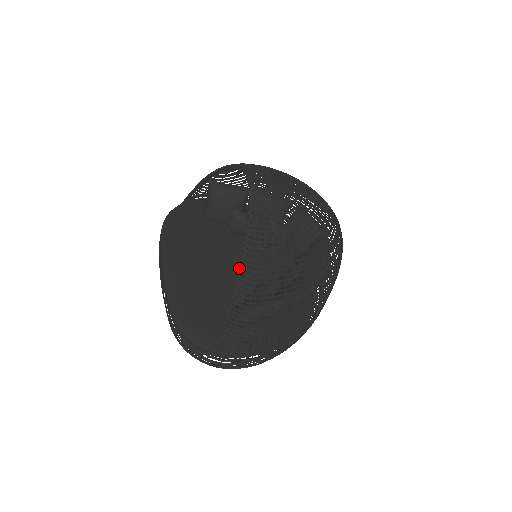
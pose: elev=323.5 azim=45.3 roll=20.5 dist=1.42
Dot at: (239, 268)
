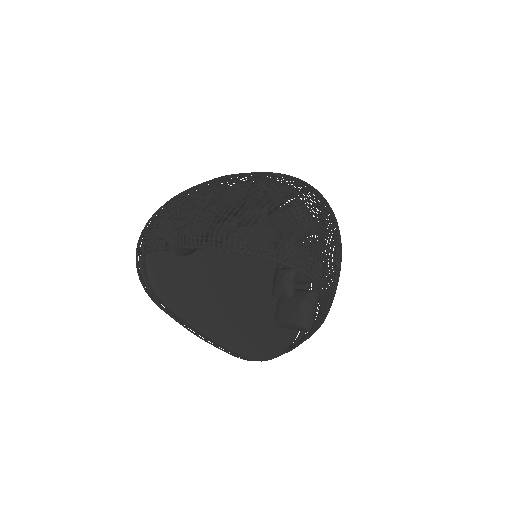
Dot at: (317, 324)
